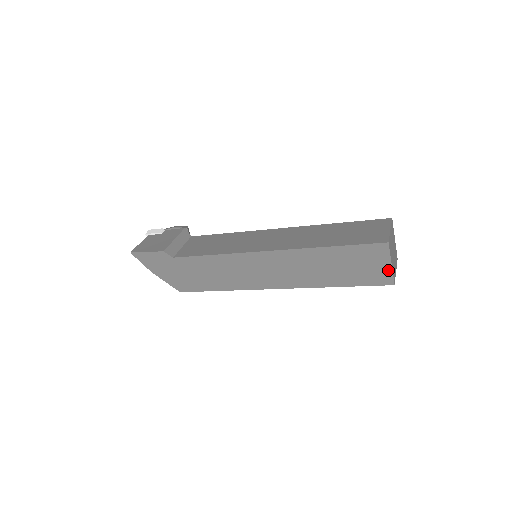
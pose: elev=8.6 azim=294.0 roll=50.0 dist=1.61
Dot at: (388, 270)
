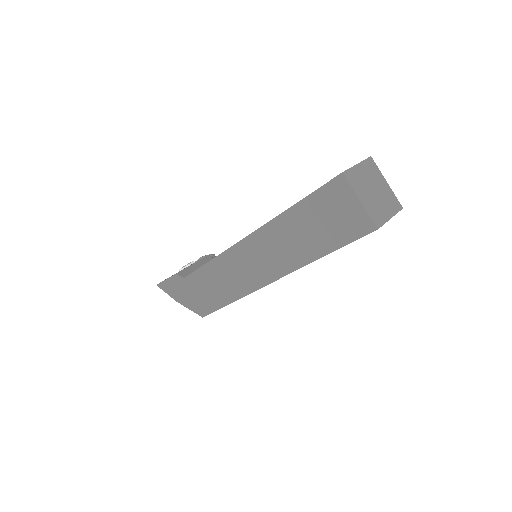
Dot at: (360, 211)
